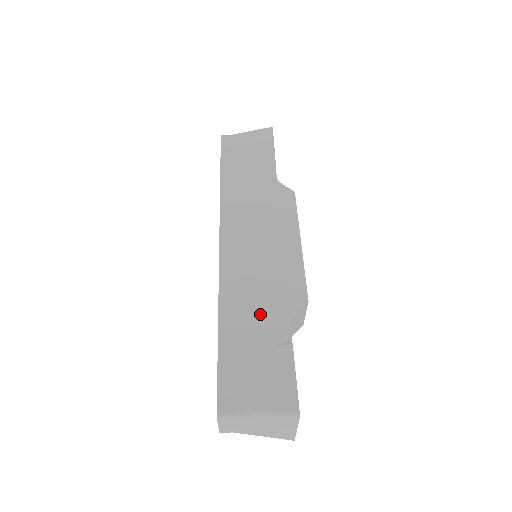
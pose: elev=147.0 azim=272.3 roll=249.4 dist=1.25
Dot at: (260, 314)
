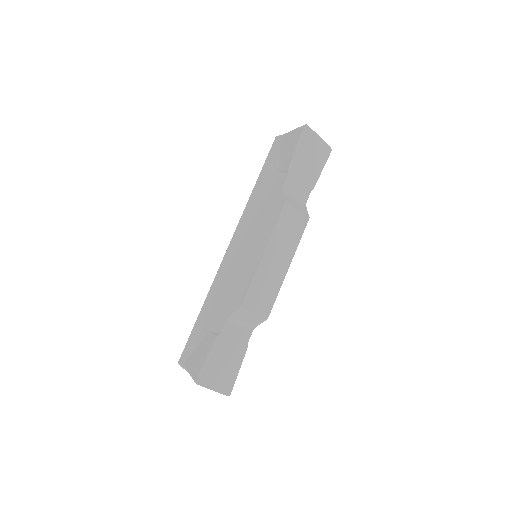
Dot at: (218, 308)
